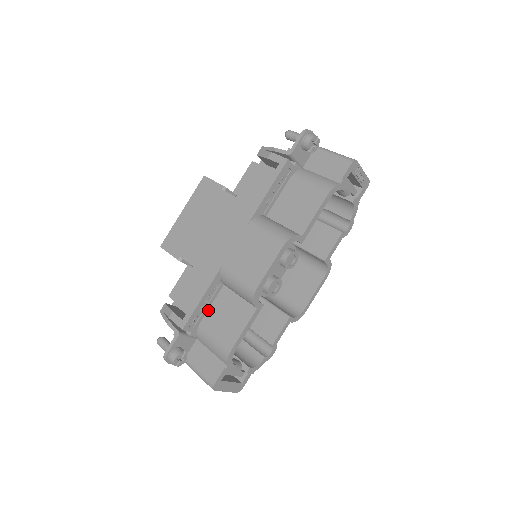
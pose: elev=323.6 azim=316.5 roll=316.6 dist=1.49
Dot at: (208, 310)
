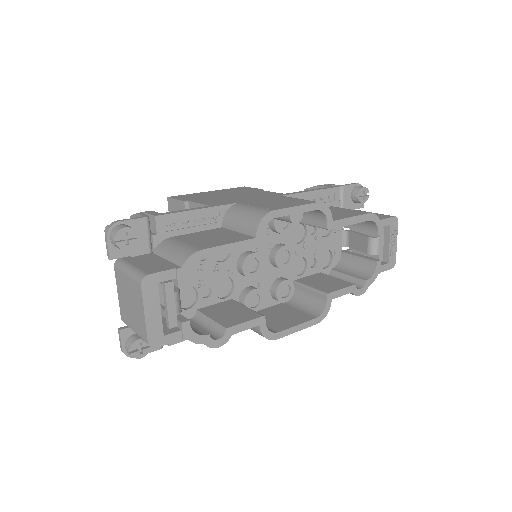
Dot at: (190, 233)
